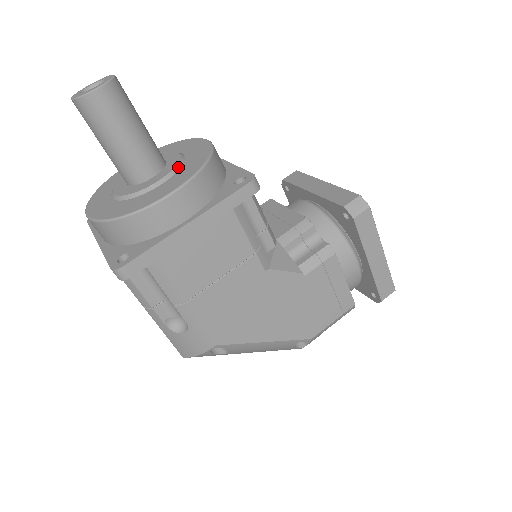
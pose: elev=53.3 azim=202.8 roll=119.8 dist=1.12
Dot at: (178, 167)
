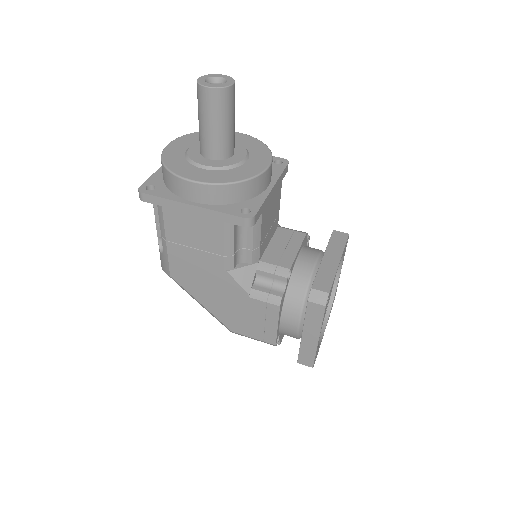
Dot at: (226, 168)
